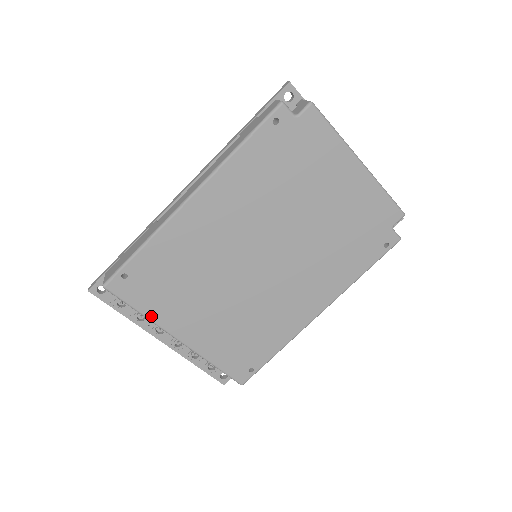
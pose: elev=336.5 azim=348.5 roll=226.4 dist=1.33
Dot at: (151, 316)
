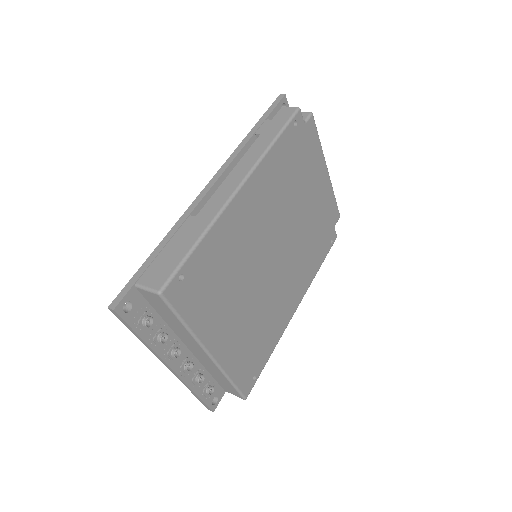
Dot at: (194, 328)
